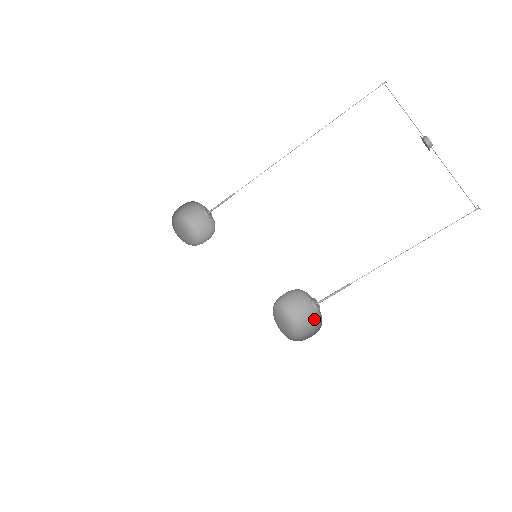
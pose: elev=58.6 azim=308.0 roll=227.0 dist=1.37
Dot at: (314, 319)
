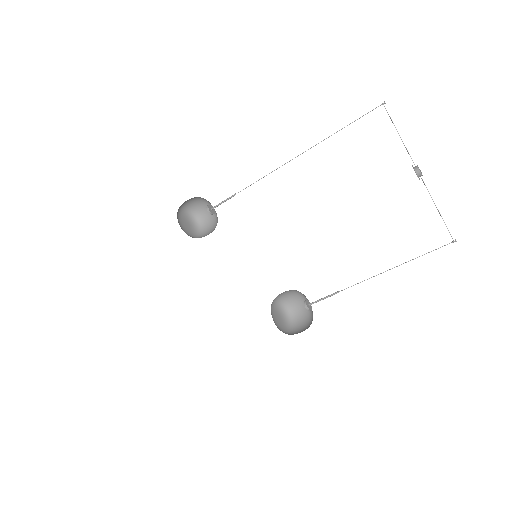
Dot at: (306, 312)
